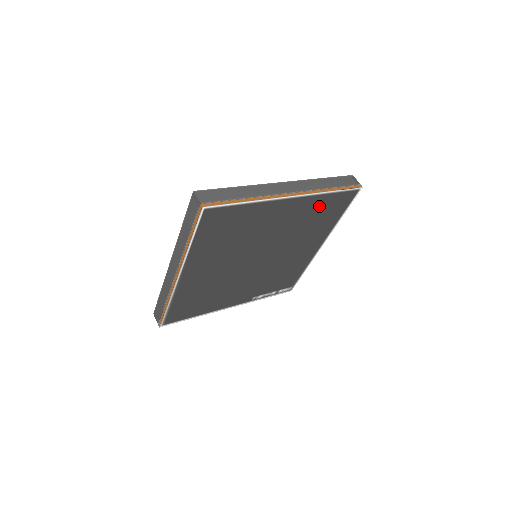
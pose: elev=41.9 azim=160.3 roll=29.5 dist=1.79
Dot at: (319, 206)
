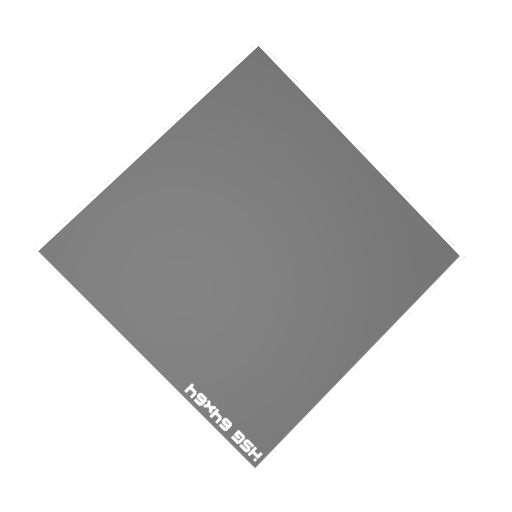
Dot at: (389, 224)
